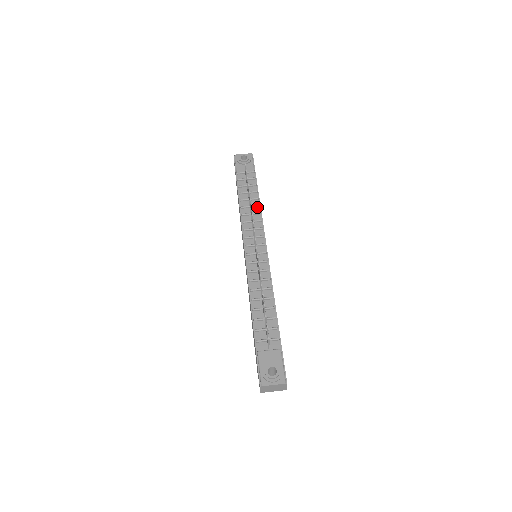
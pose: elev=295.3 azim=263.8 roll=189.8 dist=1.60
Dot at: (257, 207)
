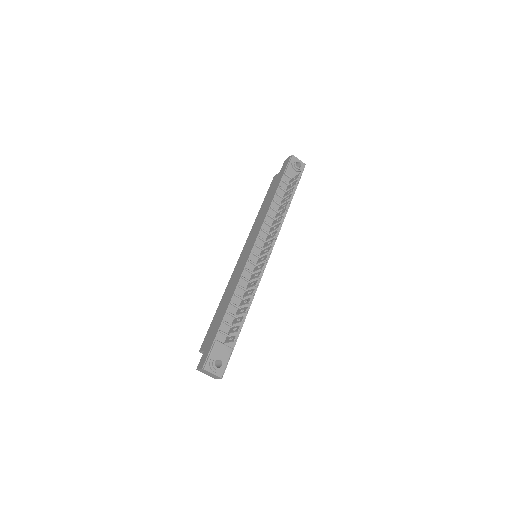
Dot at: occluded
